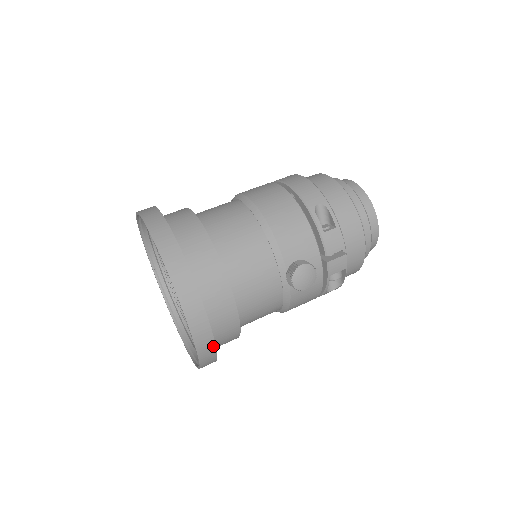
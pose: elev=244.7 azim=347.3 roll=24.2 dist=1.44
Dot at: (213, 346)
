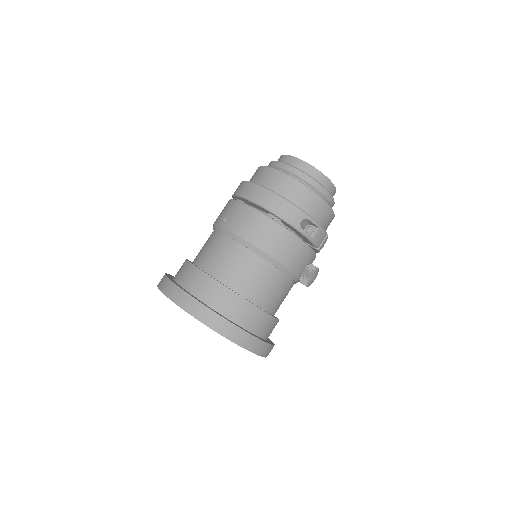
Dot at: occluded
